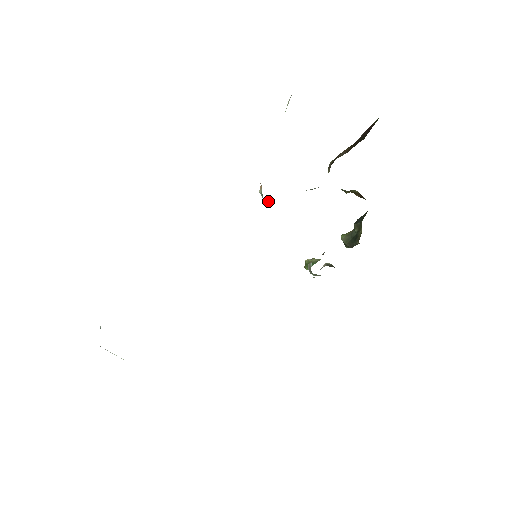
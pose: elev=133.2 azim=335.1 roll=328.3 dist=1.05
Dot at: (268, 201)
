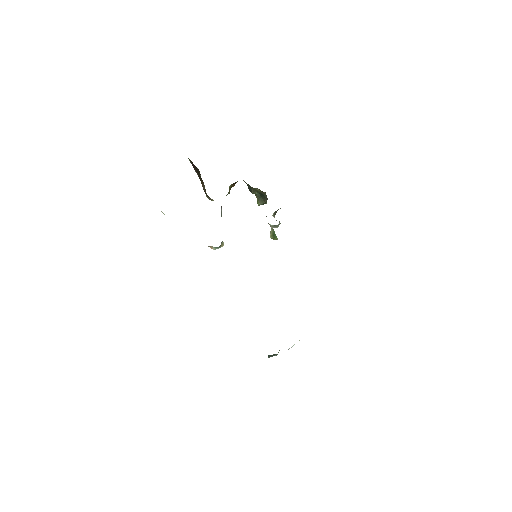
Dot at: (222, 245)
